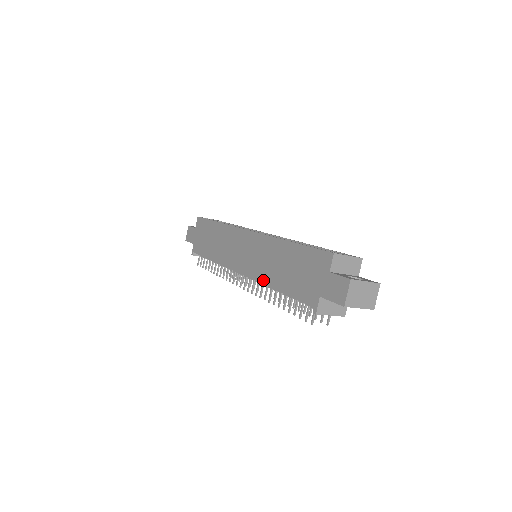
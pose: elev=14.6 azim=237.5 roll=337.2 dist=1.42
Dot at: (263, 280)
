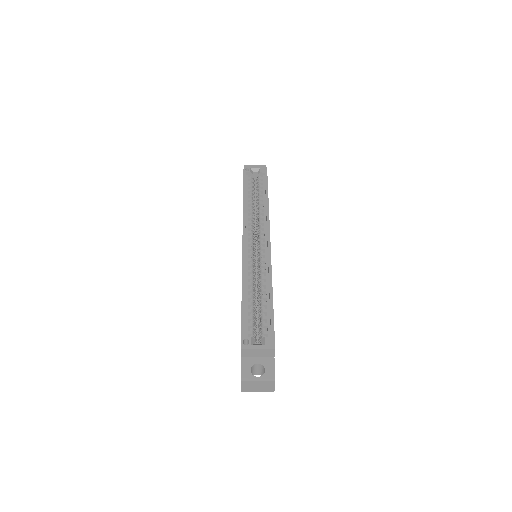
Dot at: occluded
